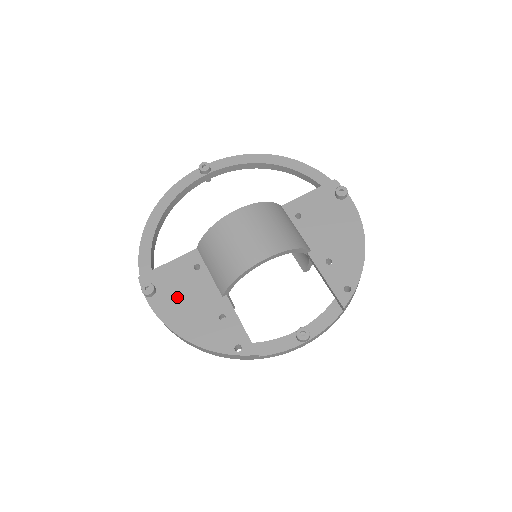
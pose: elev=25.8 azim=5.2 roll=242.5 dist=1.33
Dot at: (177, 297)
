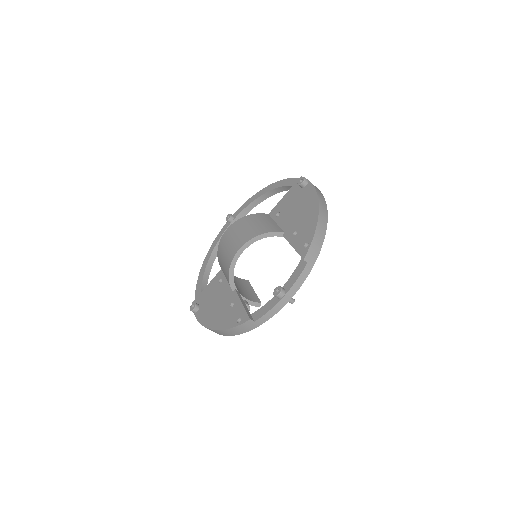
Dot at: (209, 305)
